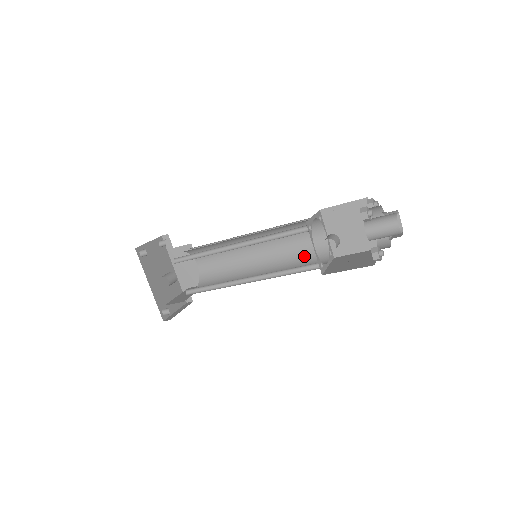
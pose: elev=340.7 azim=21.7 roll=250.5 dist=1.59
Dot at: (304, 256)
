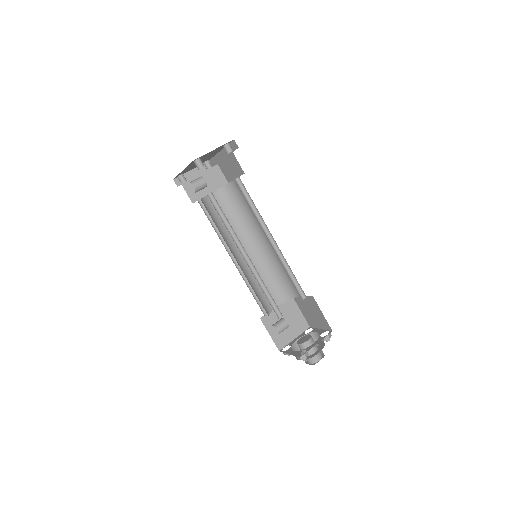
Dot at: (280, 281)
